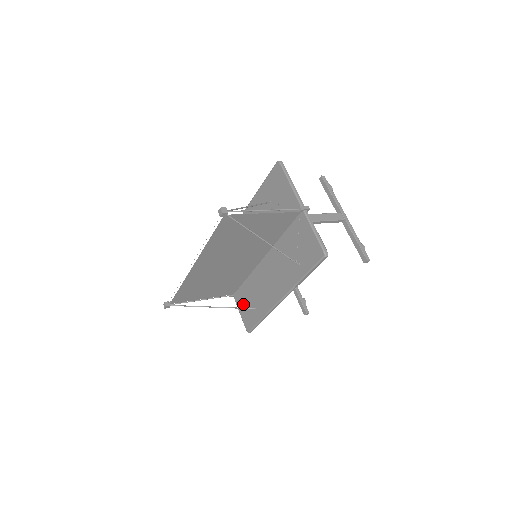
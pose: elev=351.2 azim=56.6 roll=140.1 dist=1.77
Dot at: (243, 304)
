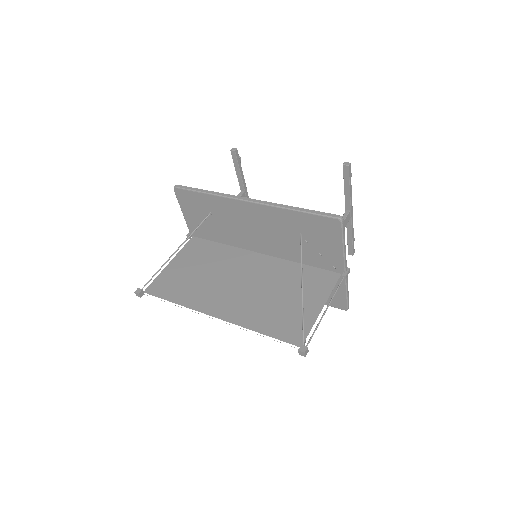
Dot at: occluded
